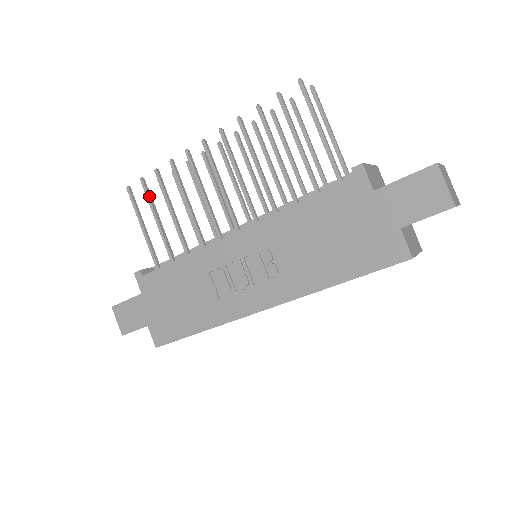
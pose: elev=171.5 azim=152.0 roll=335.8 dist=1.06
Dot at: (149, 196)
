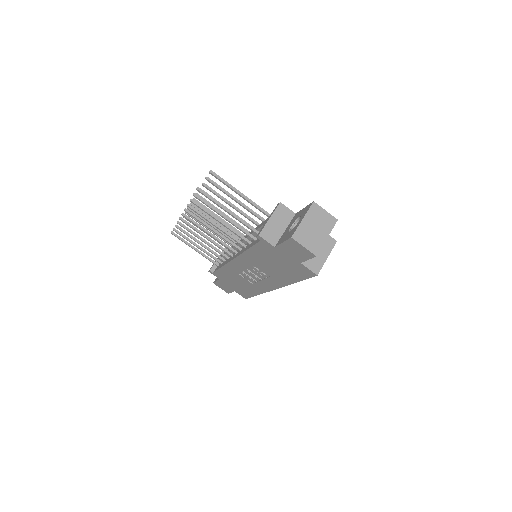
Dot at: (184, 237)
